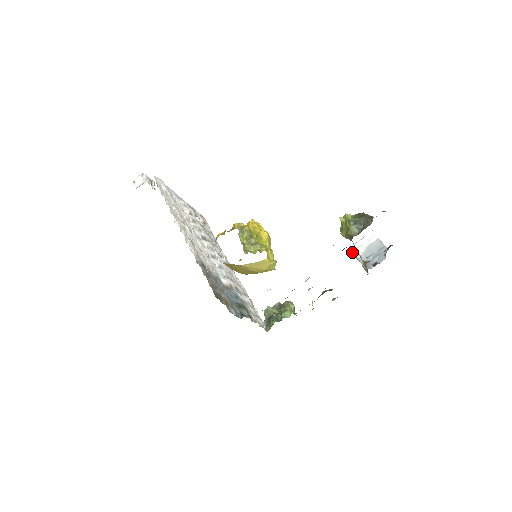
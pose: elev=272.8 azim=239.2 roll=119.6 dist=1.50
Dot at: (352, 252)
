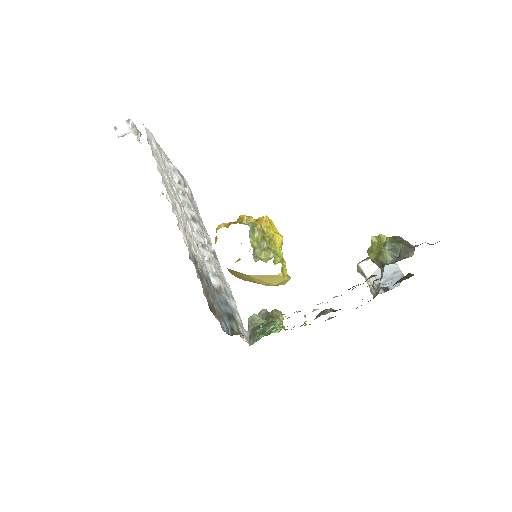
Dot at: (361, 269)
